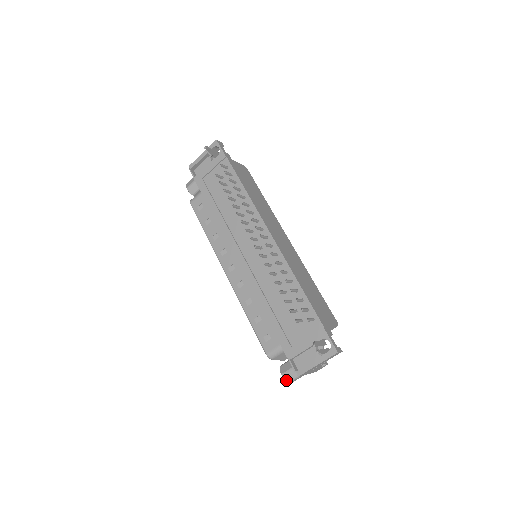
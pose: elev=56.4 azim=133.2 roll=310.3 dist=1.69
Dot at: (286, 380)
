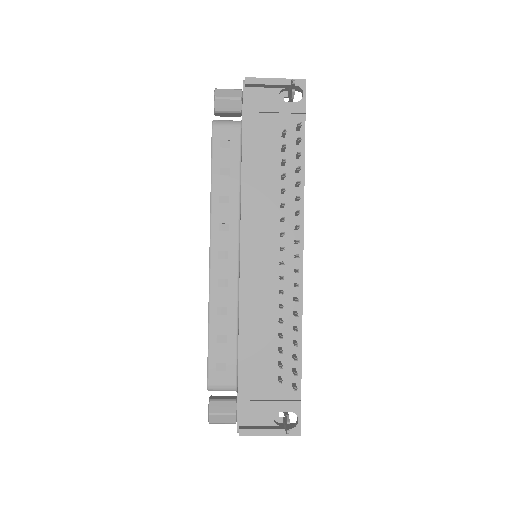
Dot at: (210, 420)
